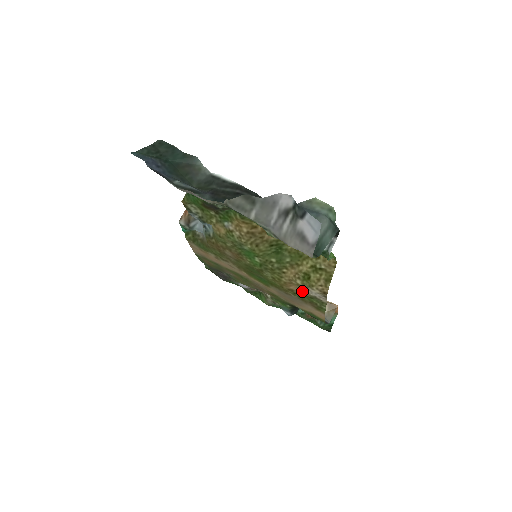
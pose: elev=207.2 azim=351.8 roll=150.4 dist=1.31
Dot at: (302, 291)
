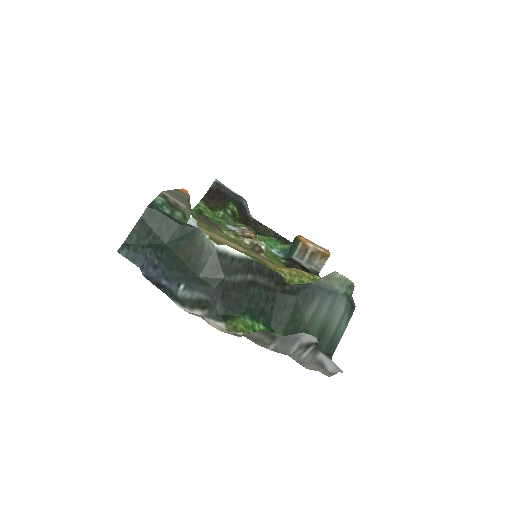
Dot at: occluded
